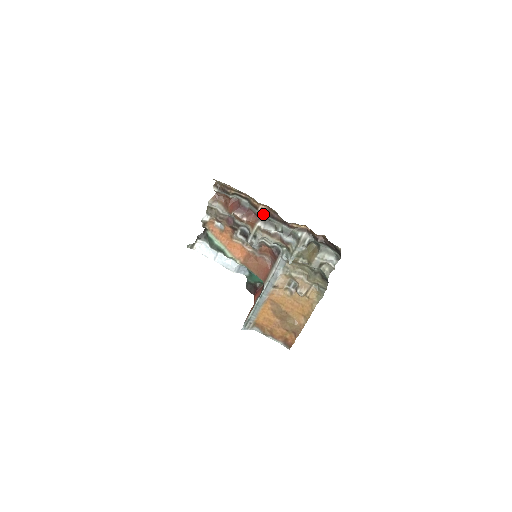
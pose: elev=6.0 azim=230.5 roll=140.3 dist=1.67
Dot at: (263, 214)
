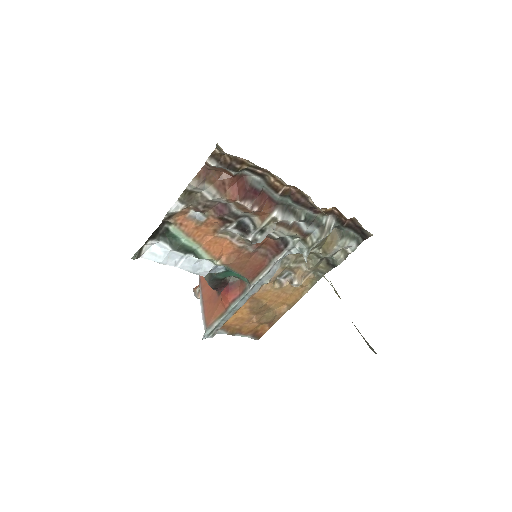
Dot at: (283, 198)
